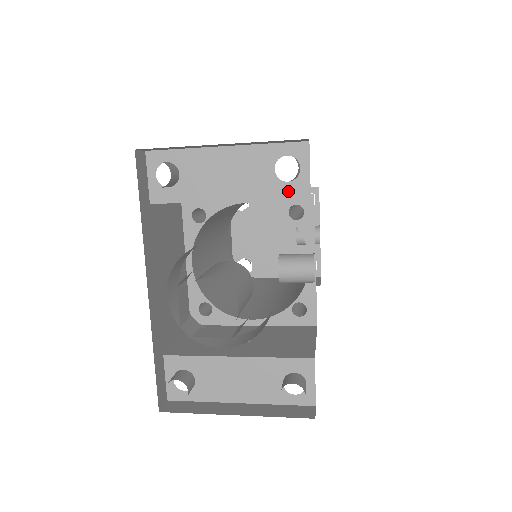
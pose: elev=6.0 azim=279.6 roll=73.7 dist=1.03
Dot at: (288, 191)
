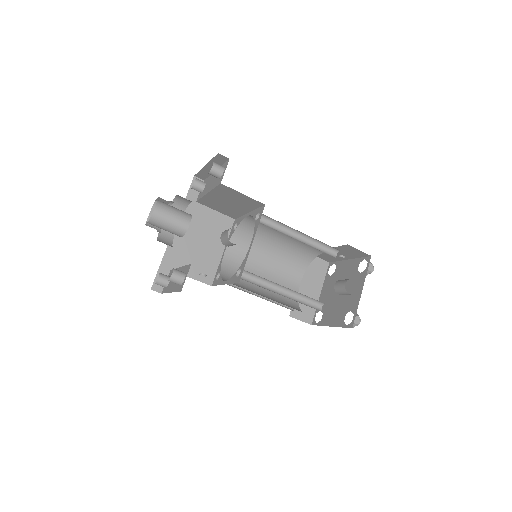
Dot at: (218, 183)
